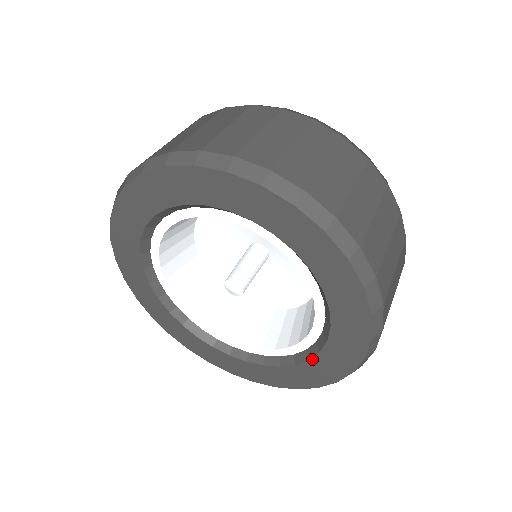
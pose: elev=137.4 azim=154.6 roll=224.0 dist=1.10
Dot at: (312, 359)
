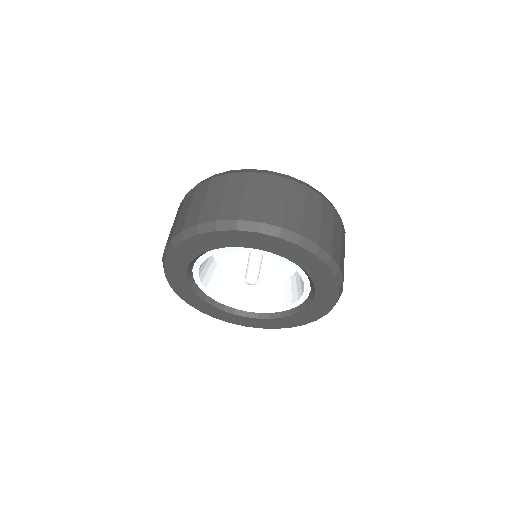
Dot at: (309, 306)
